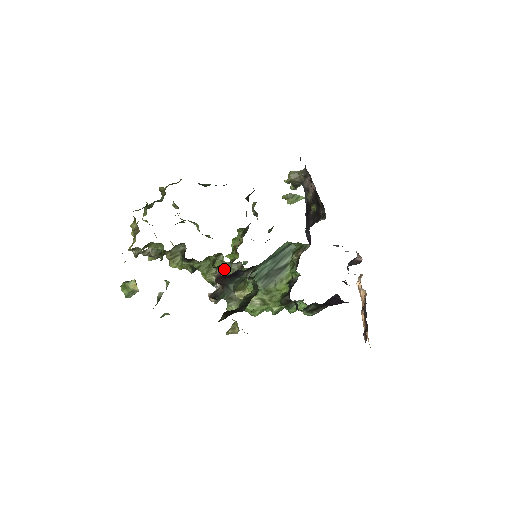
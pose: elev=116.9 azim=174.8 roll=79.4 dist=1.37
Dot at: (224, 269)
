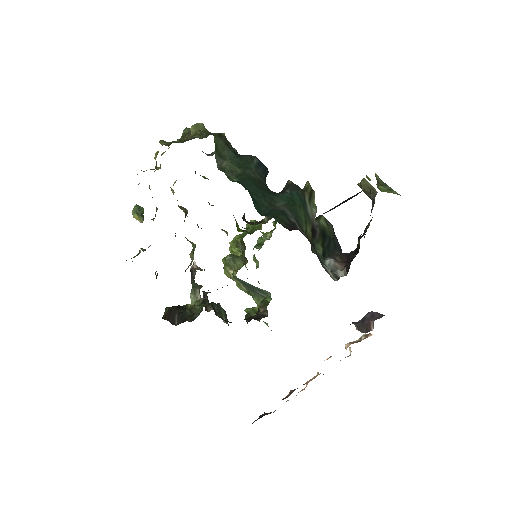
Dot at: occluded
